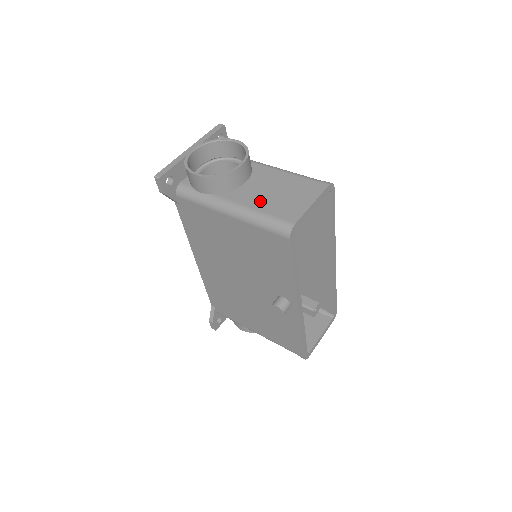
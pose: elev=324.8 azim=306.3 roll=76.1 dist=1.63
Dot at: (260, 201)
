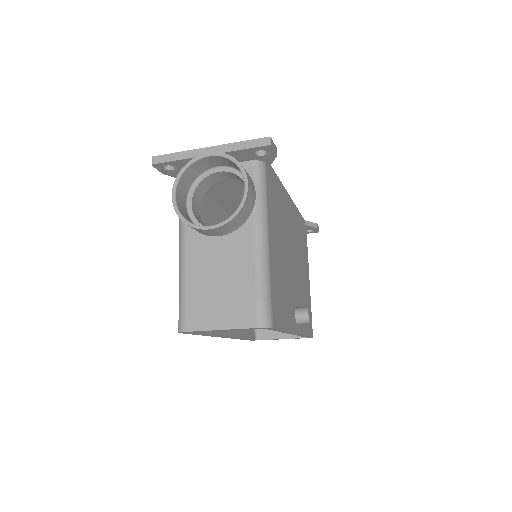
Dot at: (199, 274)
